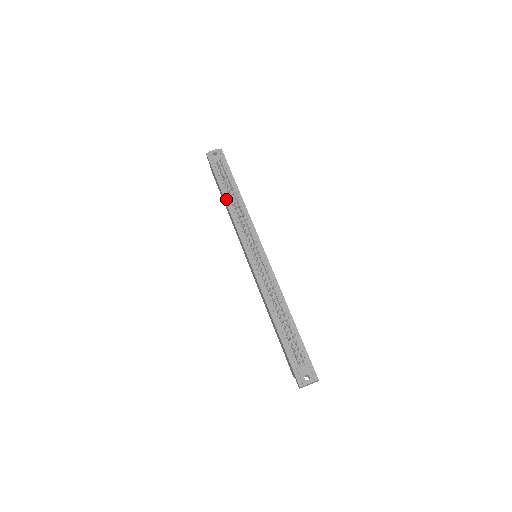
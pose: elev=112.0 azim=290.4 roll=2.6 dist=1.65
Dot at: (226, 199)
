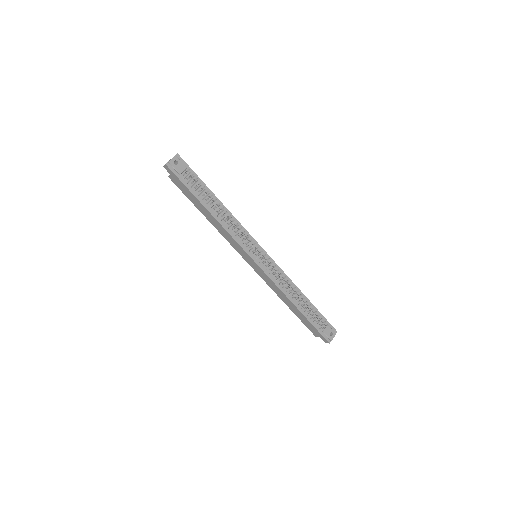
Dot at: (211, 212)
